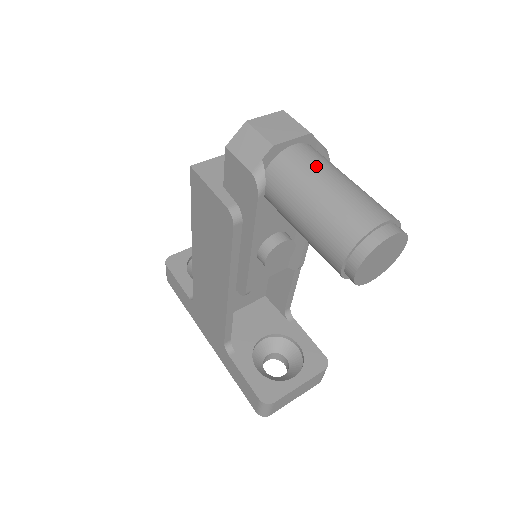
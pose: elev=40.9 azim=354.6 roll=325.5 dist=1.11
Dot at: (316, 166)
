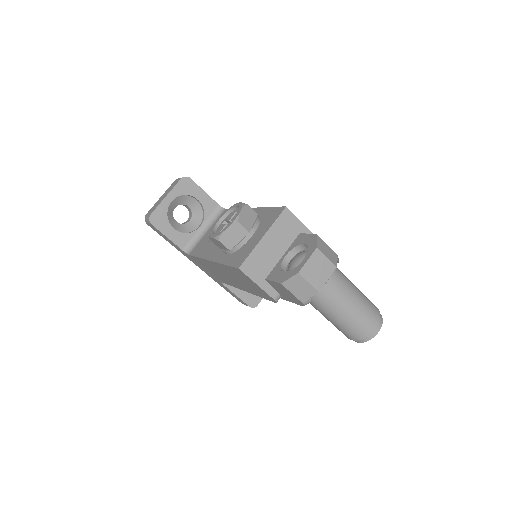
Dot at: (342, 297)
